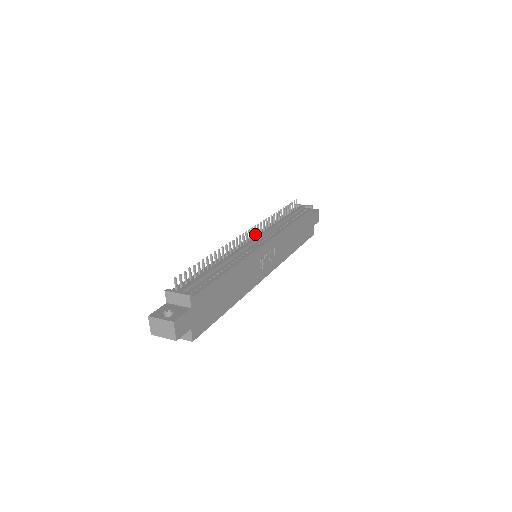
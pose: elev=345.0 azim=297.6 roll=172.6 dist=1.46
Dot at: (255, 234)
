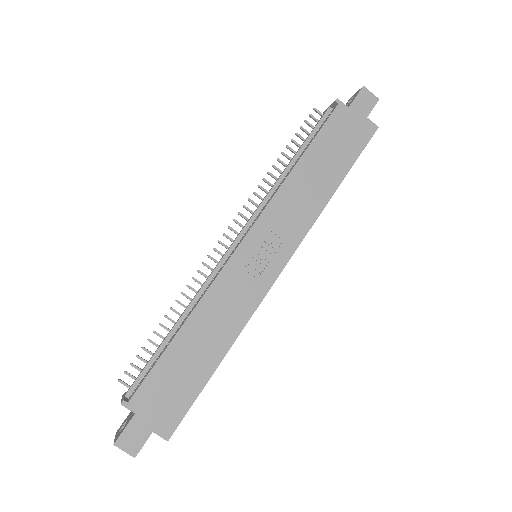
Dot at: (242, 228)
